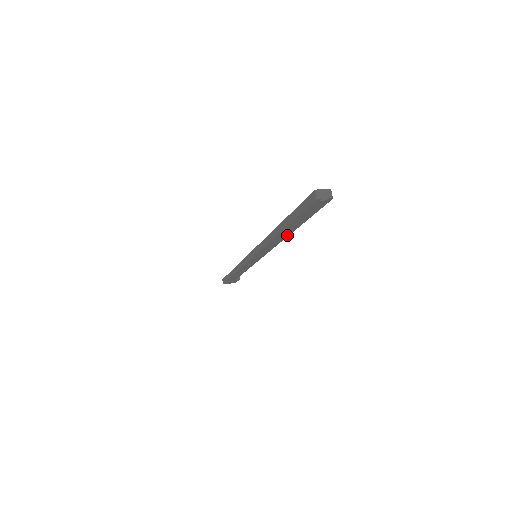
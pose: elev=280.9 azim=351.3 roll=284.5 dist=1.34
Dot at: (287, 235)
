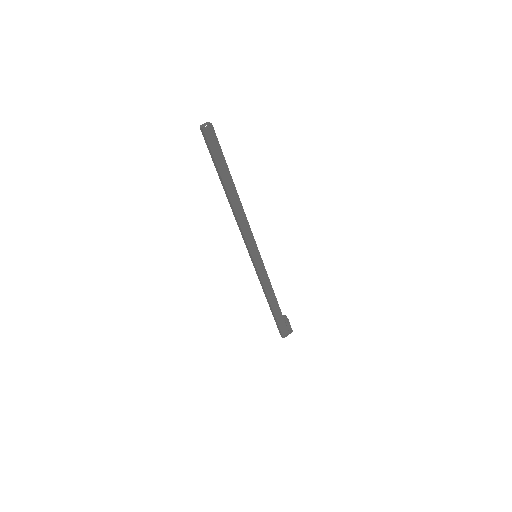
Dot at: (237, 197)
